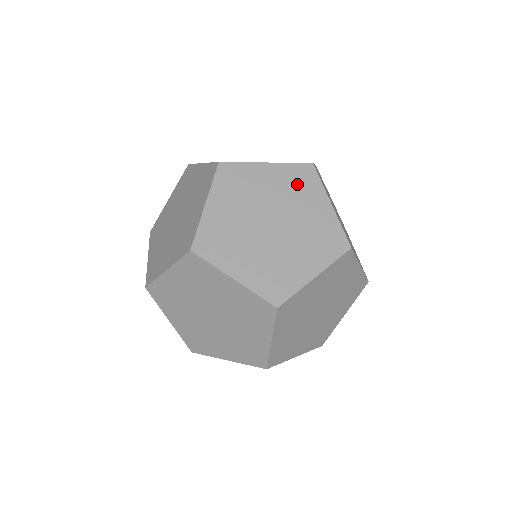
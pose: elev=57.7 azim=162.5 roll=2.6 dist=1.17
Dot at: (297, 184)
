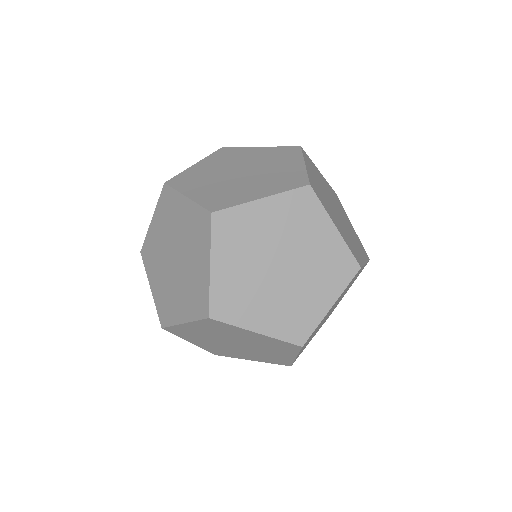
Dot at: (196, 230)
